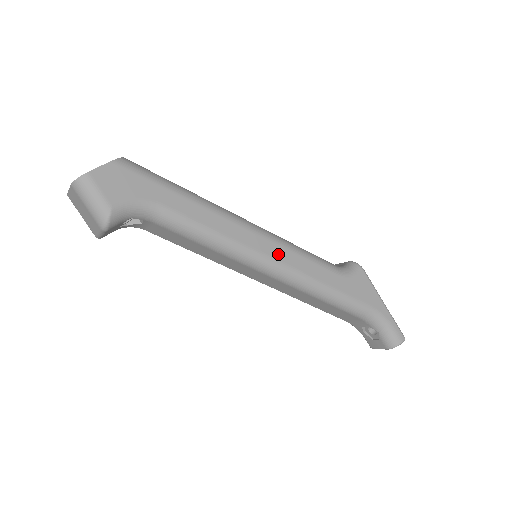
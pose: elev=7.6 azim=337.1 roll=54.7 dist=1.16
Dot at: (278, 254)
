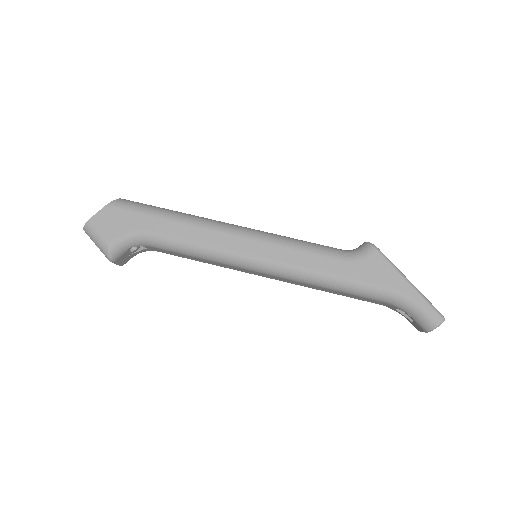
Dot at: (267, 252)
